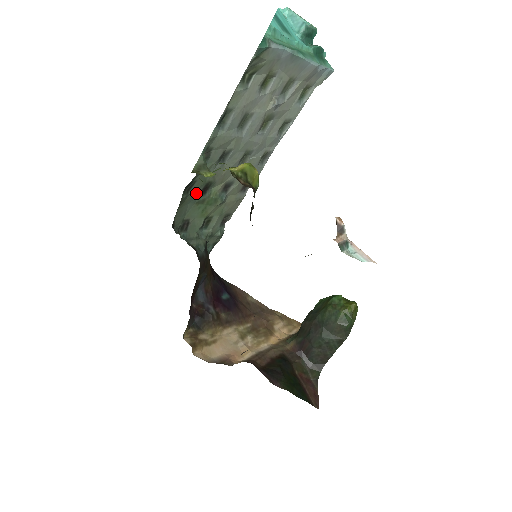
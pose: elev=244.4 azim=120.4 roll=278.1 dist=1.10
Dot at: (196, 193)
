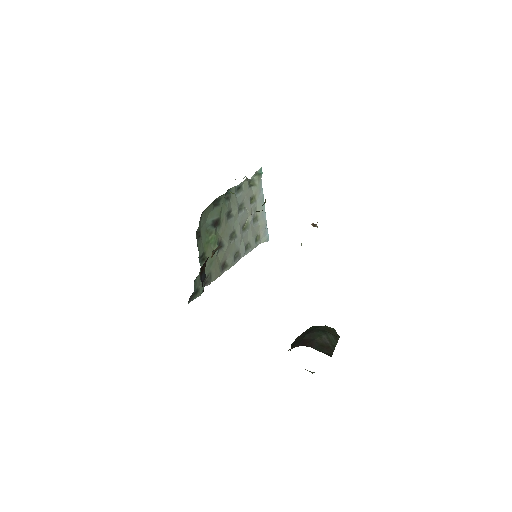
Dot at: (213, 218)
